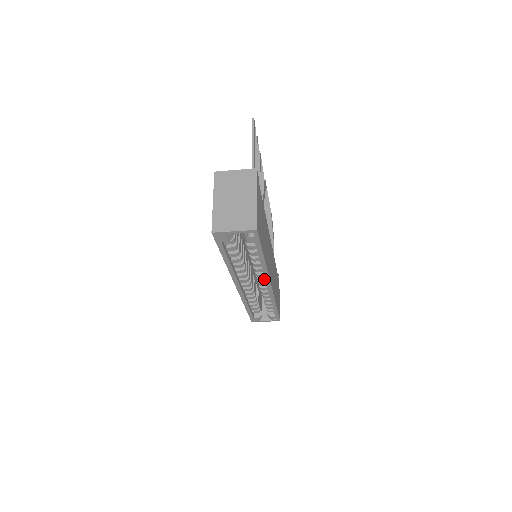
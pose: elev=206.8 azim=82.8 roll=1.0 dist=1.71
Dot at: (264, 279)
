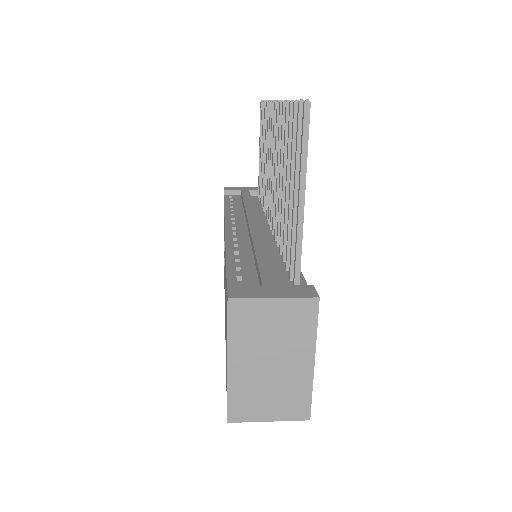
Dot at: occluded
